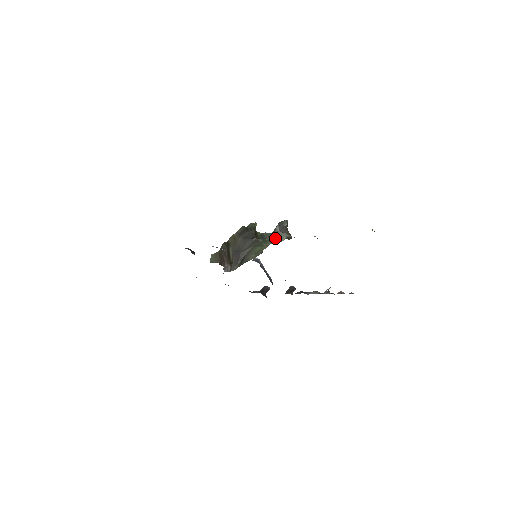
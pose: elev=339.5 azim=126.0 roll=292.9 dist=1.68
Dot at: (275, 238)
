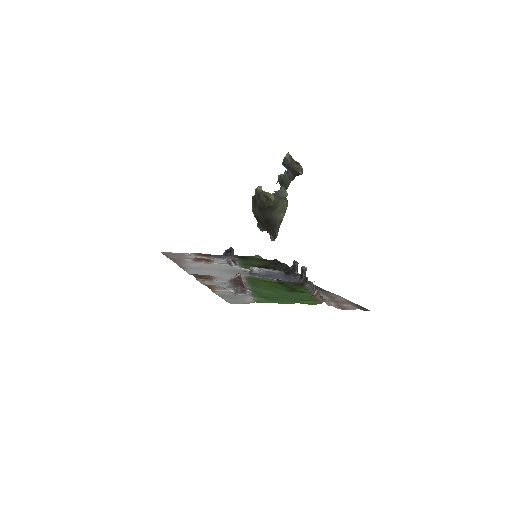
Dot at: (279, 198)
